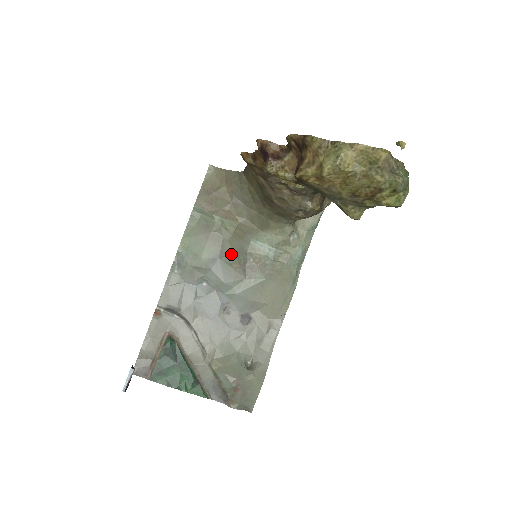
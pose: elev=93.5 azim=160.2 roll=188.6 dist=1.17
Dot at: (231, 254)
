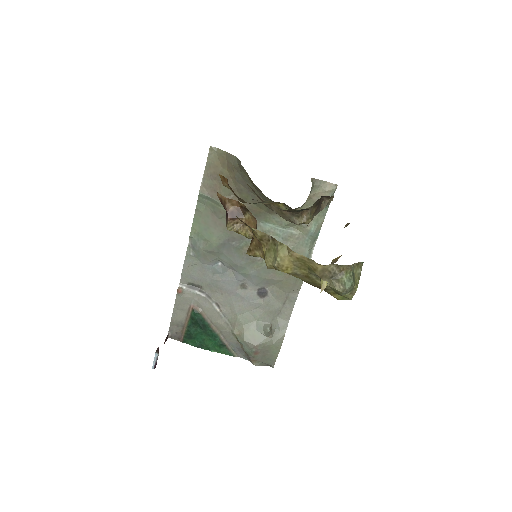
Dot at: (241, 238)
